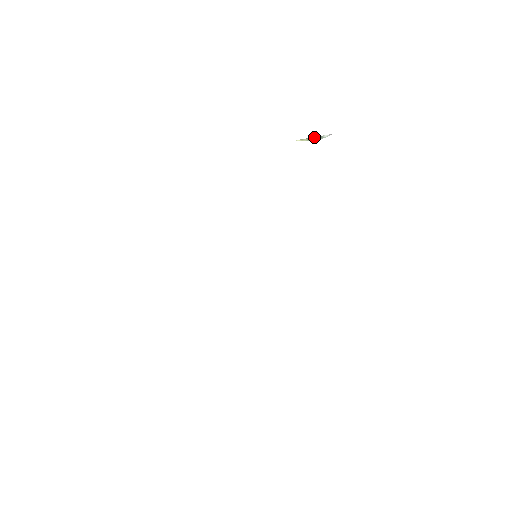
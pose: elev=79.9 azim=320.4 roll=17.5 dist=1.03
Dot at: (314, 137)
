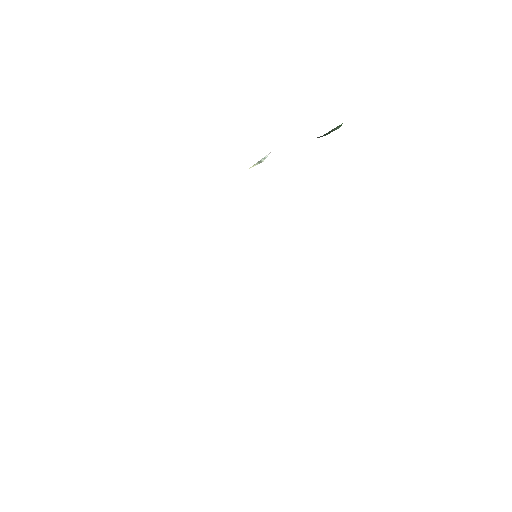
Dot at: (259, 161)
